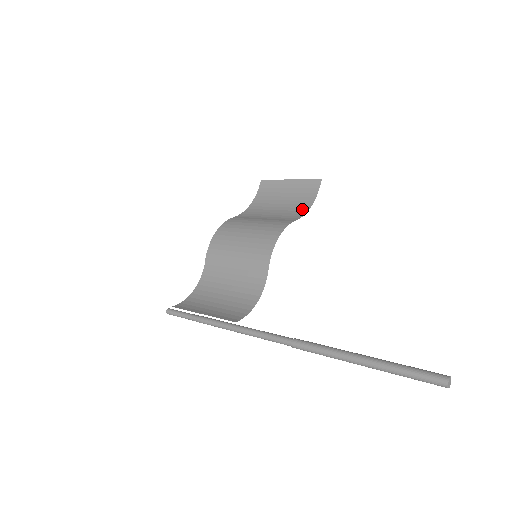
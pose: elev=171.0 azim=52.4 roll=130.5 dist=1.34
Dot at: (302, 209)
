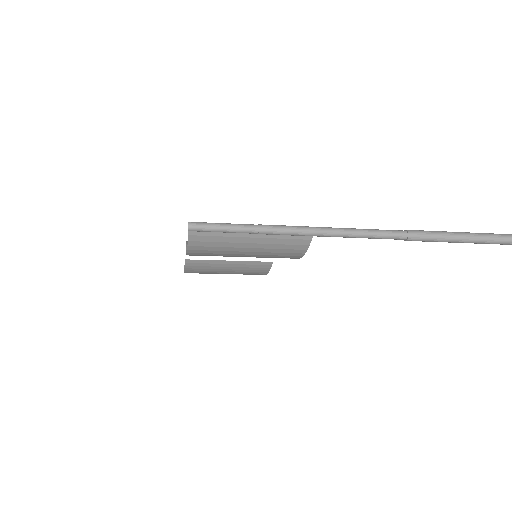
Dot at: (260, 272)
